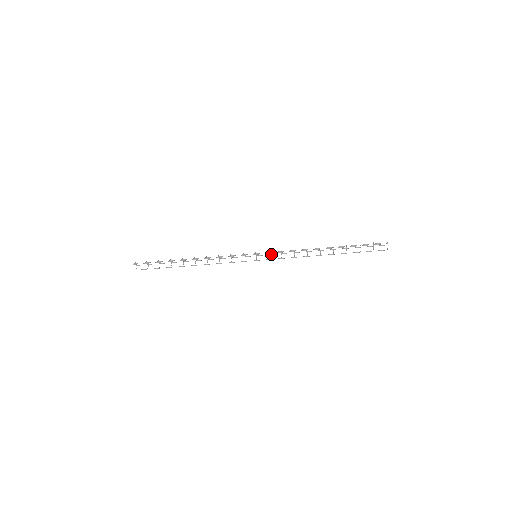
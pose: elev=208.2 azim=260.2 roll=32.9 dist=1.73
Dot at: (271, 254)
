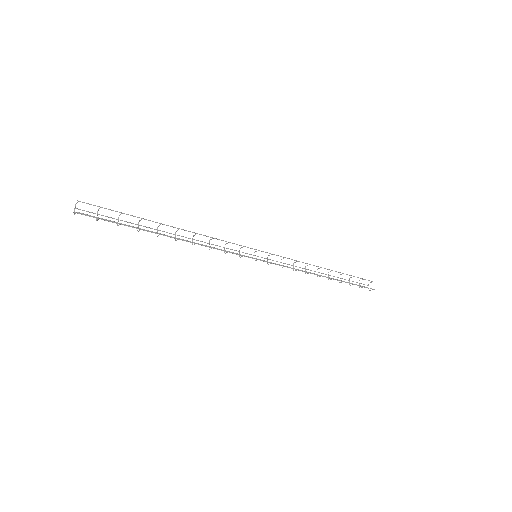
Dot at: occluded
